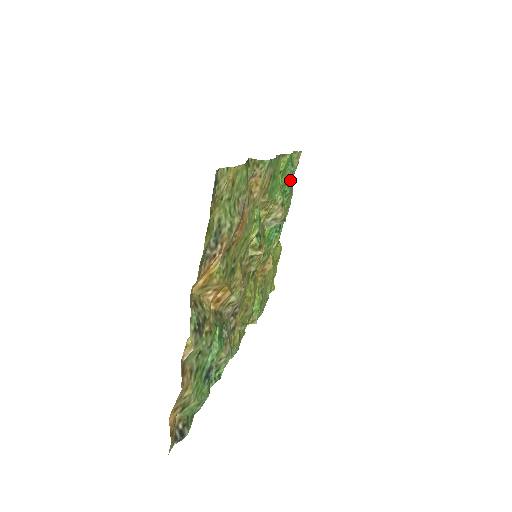
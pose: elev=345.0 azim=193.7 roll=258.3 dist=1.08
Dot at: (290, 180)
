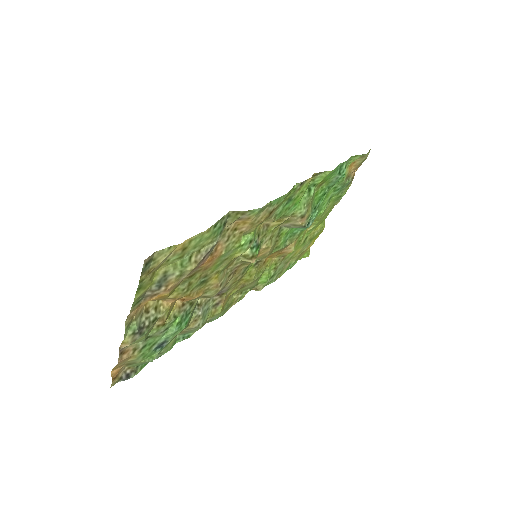
Dot at: (343, 178)
